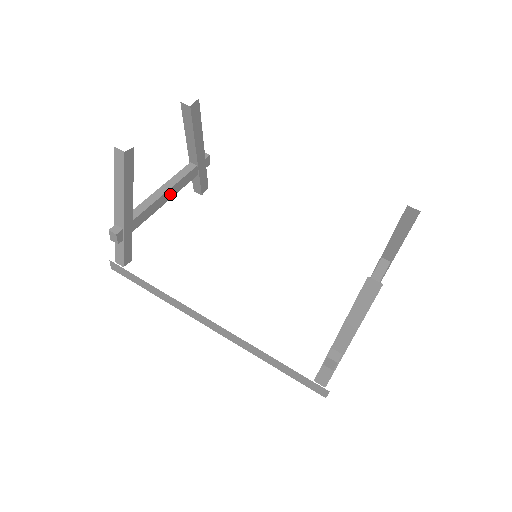
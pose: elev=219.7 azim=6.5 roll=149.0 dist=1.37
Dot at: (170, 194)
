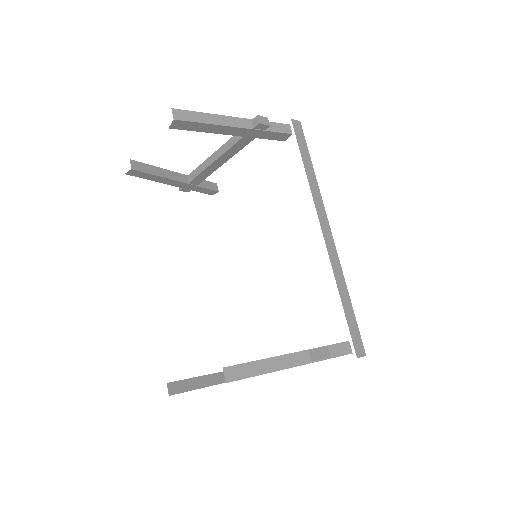
Dot at: (223, 160)
